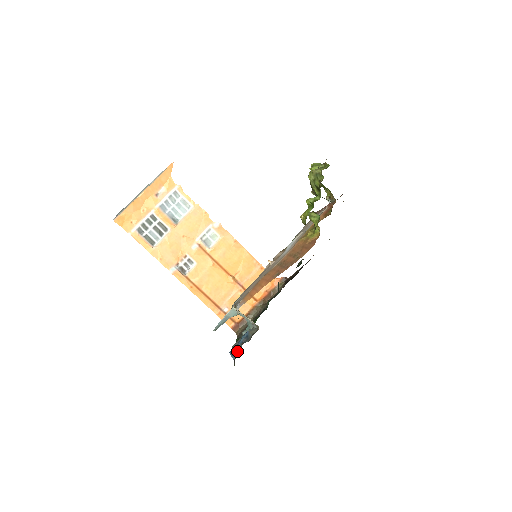
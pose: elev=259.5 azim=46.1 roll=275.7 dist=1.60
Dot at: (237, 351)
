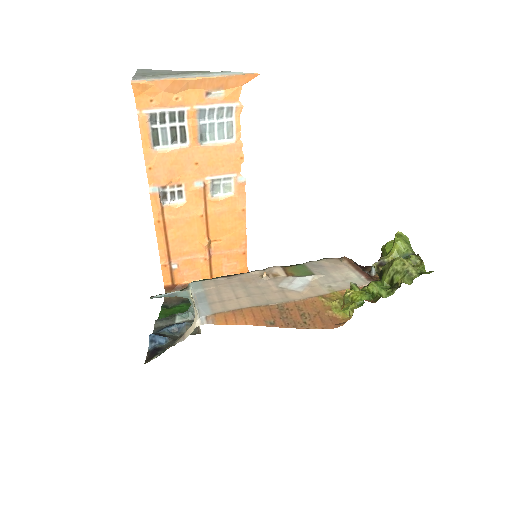
Dot at: (160, 343)
